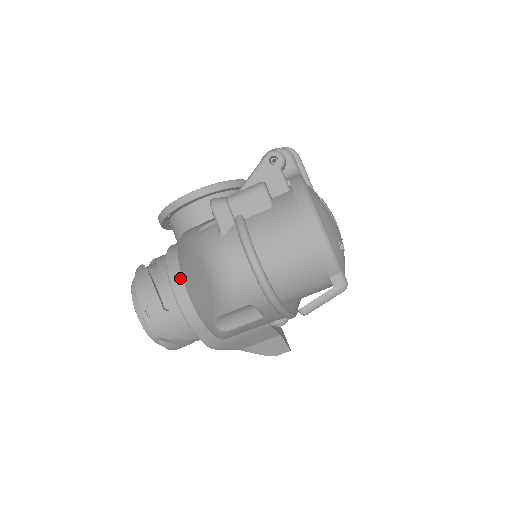
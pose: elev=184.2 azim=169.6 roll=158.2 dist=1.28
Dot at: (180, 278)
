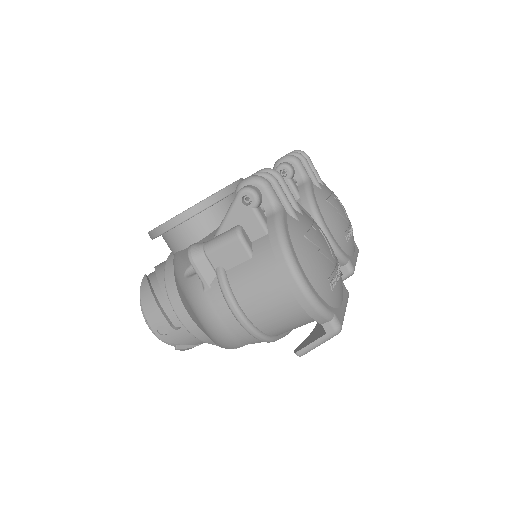
Dot at: (181, 304)
